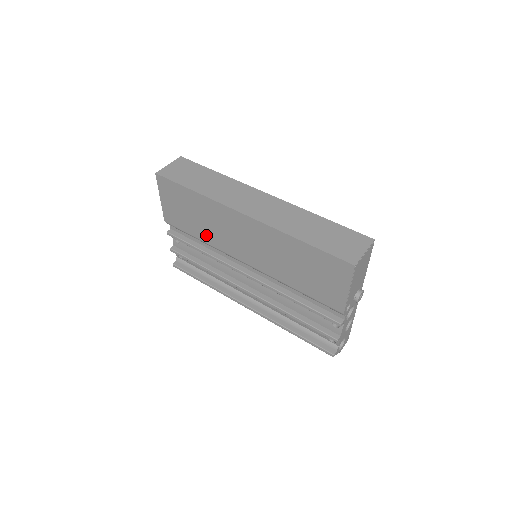
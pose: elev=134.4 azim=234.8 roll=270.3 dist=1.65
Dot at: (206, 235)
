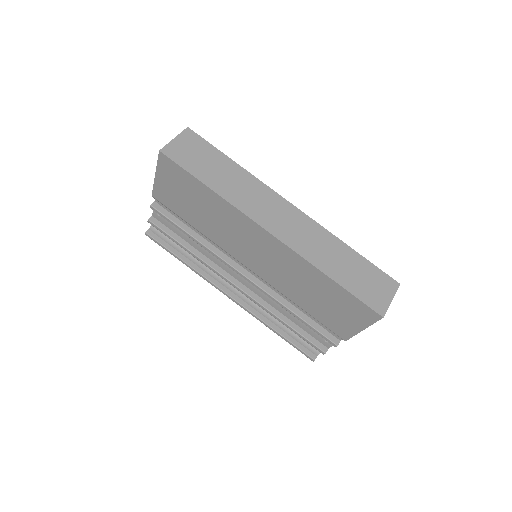
Dot at: (207, 229)
